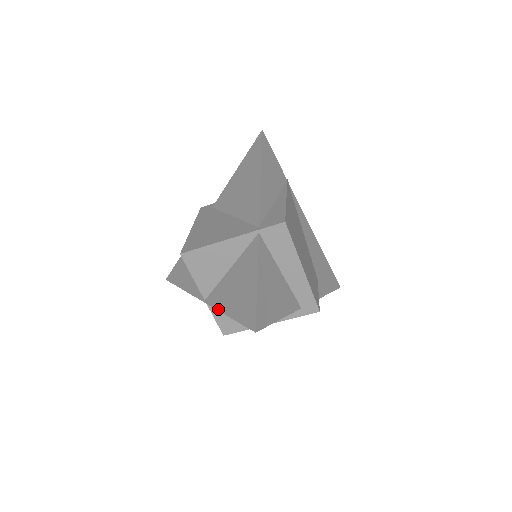
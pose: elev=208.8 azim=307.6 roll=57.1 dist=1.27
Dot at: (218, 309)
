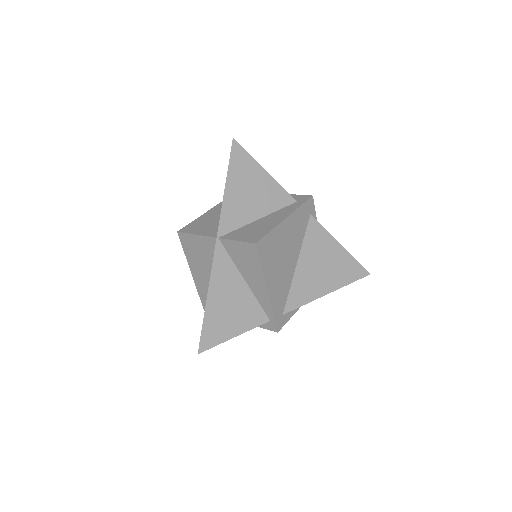
Dot at: occluded
